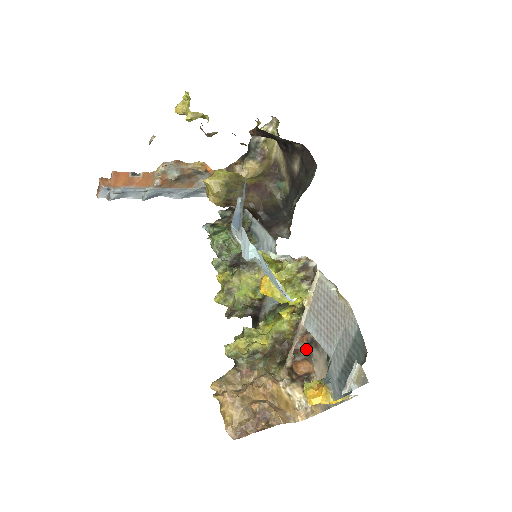
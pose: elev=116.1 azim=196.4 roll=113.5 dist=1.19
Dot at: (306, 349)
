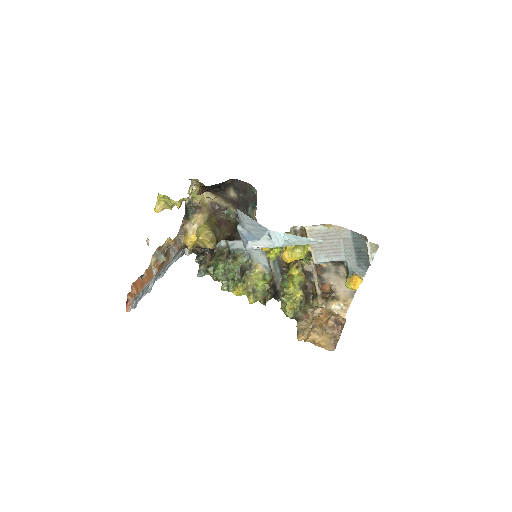
Dot at: occluded
